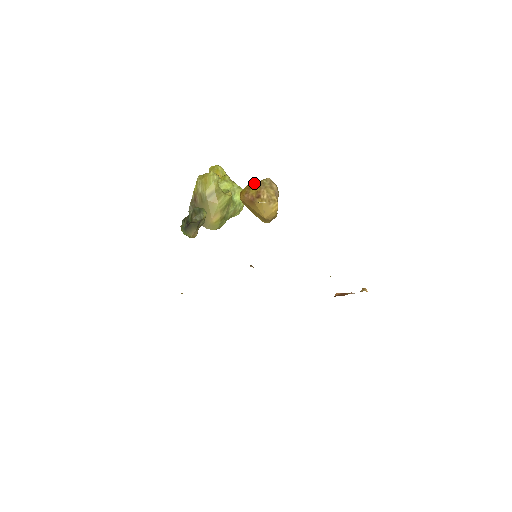
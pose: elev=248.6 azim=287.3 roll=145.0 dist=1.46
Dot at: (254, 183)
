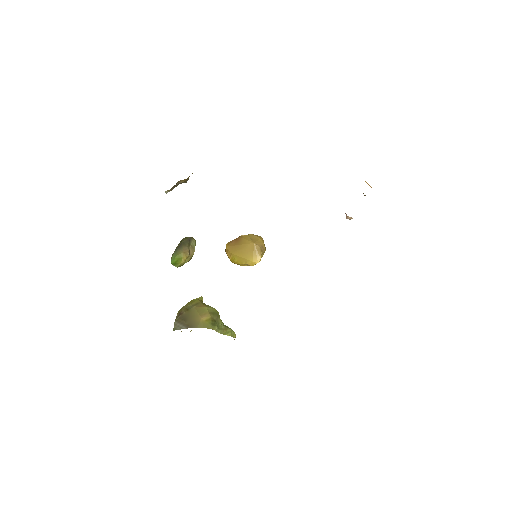
Dot at: occluded
